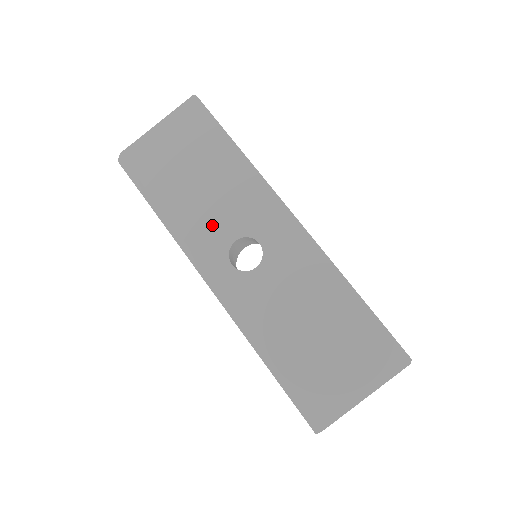
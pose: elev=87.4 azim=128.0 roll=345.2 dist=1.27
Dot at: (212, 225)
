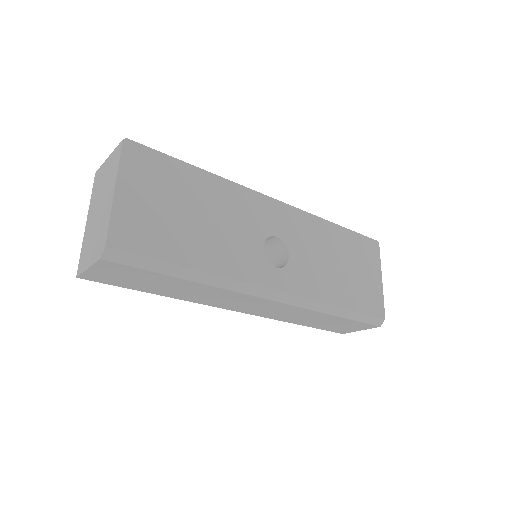
Dot at: (241, 249)
